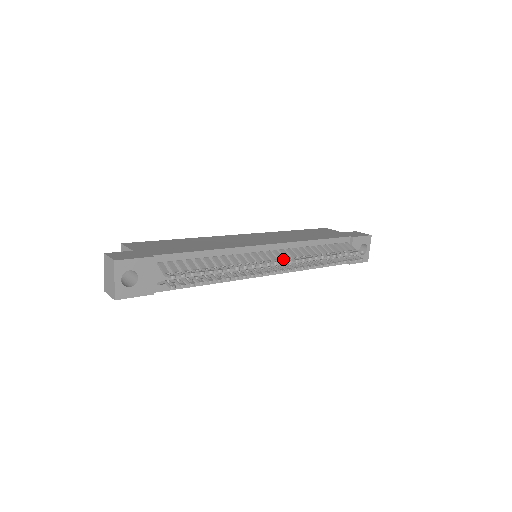
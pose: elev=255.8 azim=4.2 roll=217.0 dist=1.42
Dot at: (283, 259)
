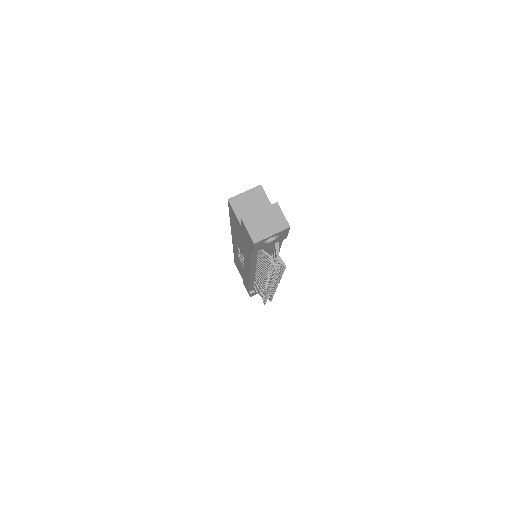
Dot at: occluded
